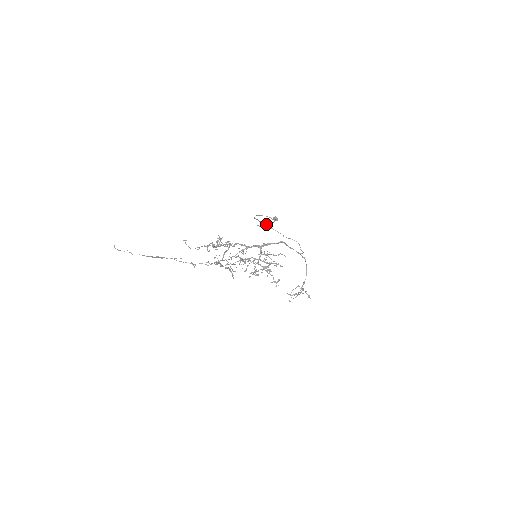
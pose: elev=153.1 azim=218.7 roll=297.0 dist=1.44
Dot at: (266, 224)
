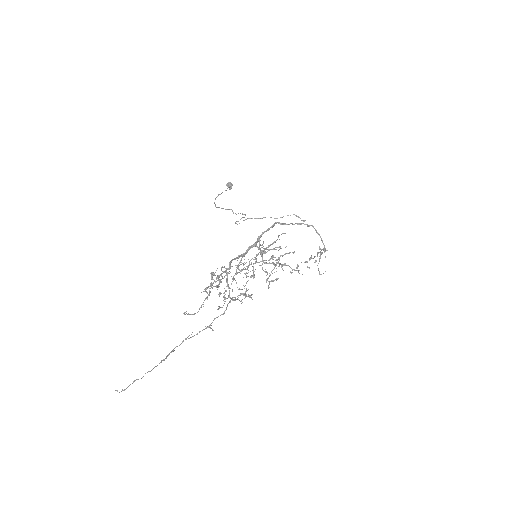
Dot at: (248, 218)
